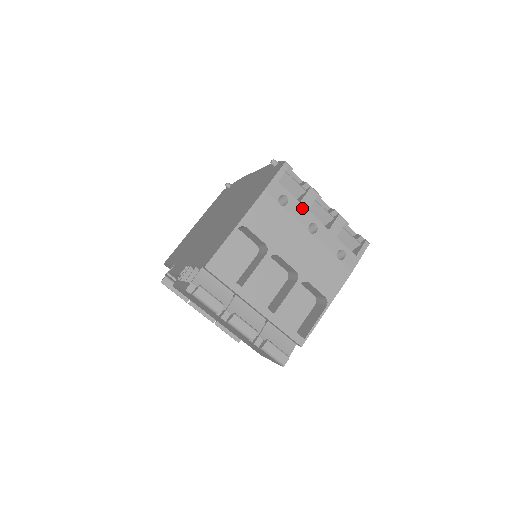
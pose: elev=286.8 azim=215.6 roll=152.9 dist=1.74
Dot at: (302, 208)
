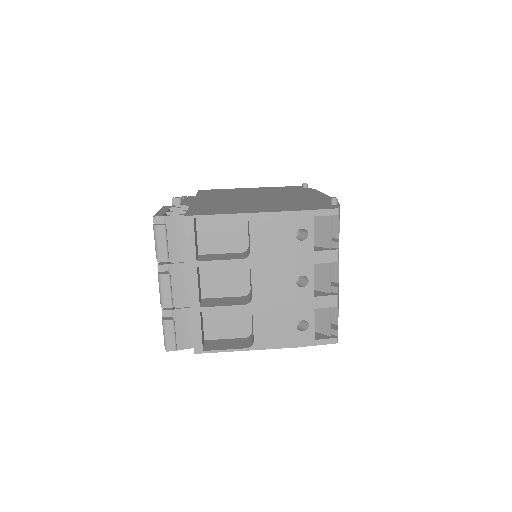
Dot at: (311, 257)
